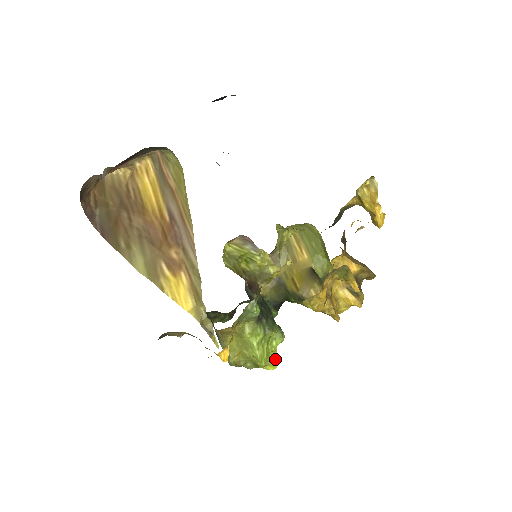
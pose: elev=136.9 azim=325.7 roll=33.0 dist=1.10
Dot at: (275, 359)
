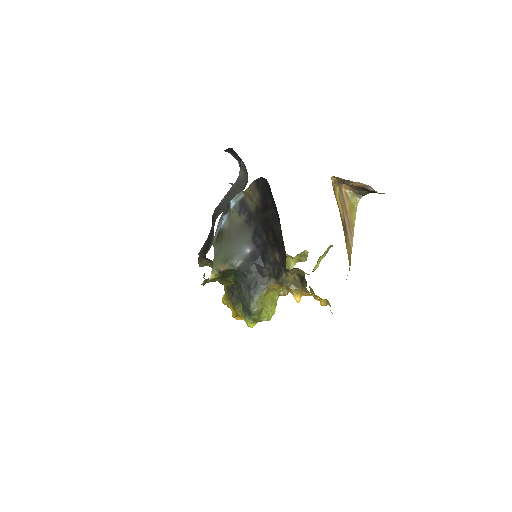
Dot at: occluded
